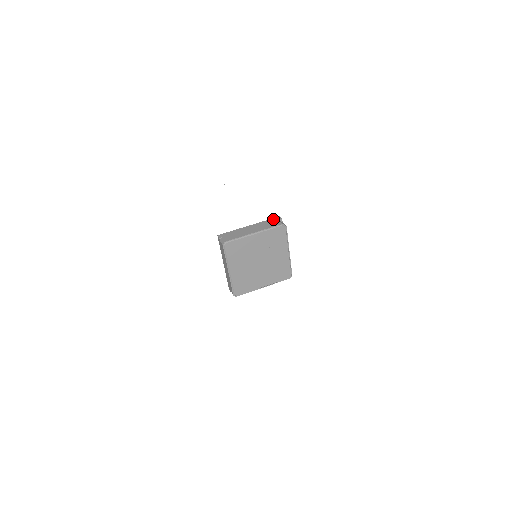
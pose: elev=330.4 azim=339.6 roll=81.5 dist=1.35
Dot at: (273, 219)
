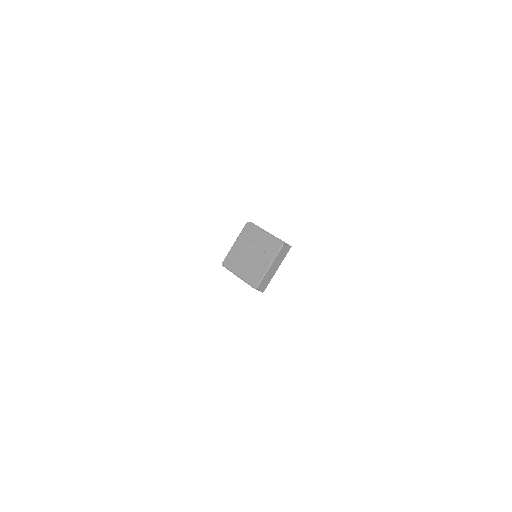
Dot at: occluded
